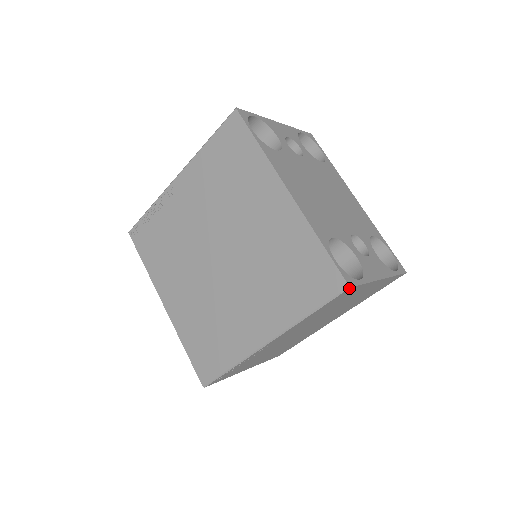
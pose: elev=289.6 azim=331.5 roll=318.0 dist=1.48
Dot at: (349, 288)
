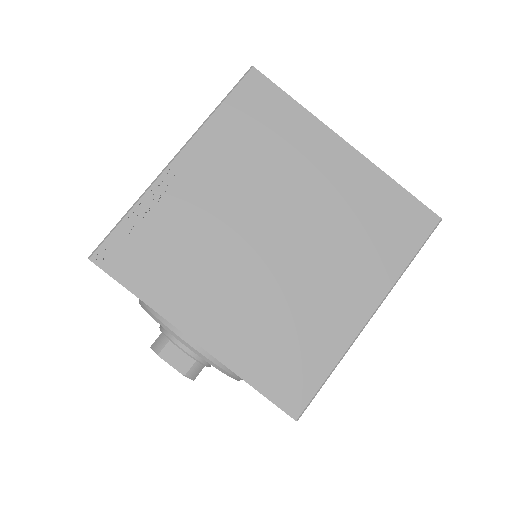
Dot at: (440, 221)
